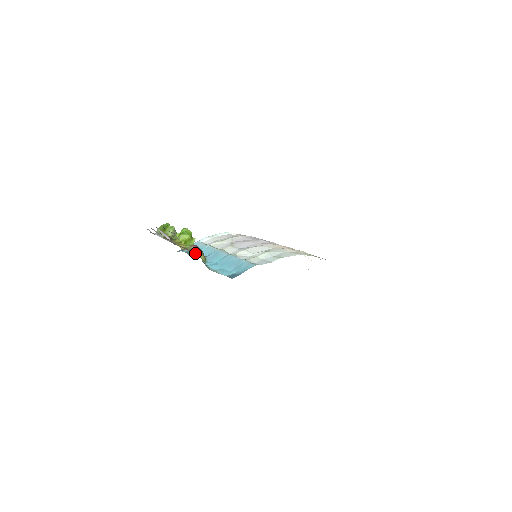
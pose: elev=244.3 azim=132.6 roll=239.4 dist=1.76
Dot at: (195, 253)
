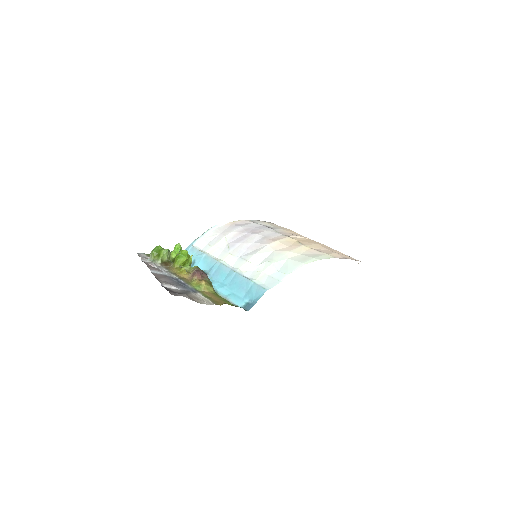
Dot at: (207, 300)
